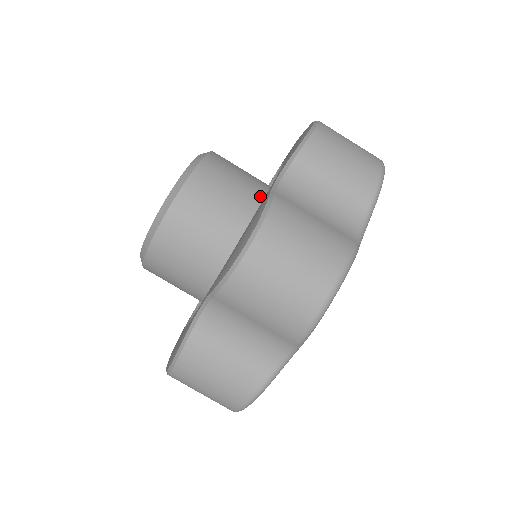
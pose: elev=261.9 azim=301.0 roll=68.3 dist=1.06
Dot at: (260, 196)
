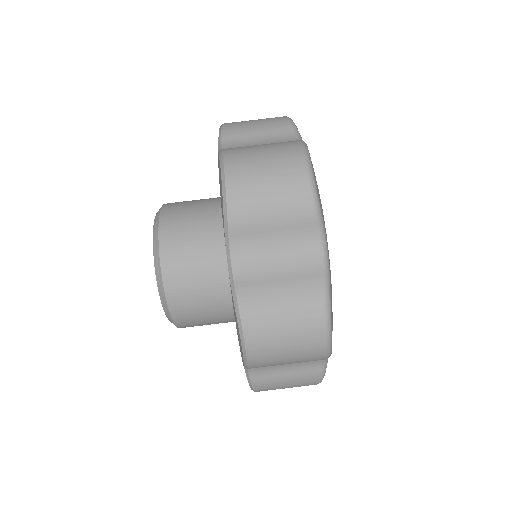
Dot at: occluded
